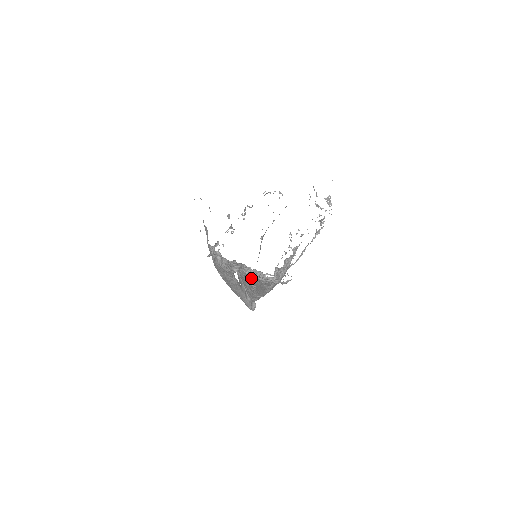
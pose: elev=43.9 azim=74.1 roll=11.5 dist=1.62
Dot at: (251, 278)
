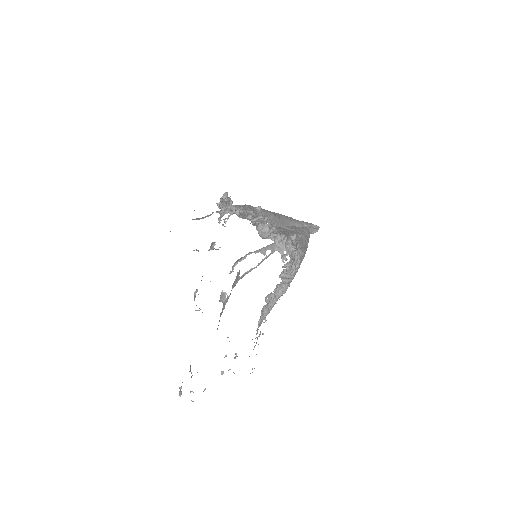
Dot at: occluded
